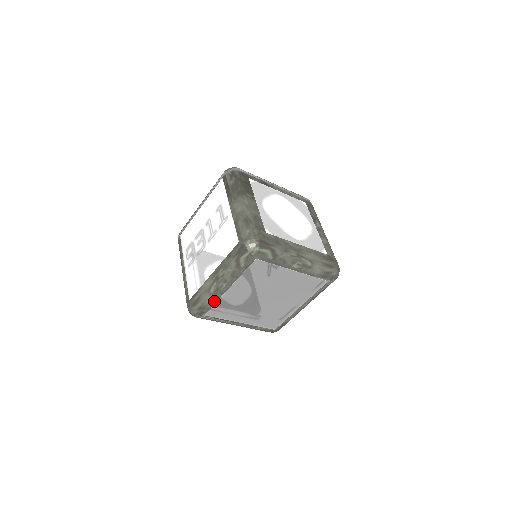
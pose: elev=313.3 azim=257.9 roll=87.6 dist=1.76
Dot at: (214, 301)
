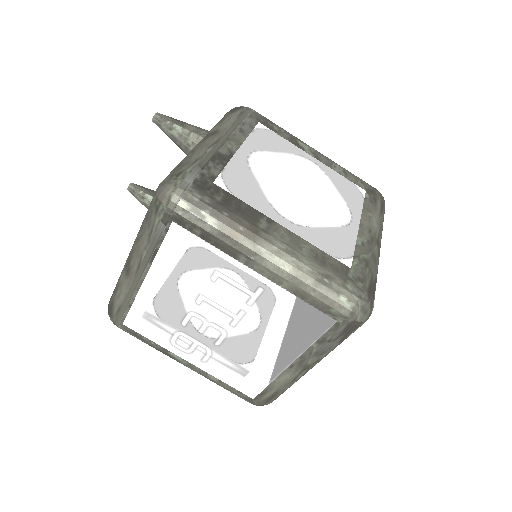
Dot at: occluded
